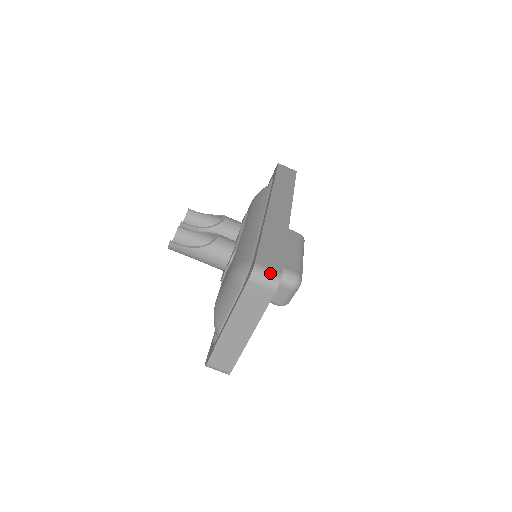
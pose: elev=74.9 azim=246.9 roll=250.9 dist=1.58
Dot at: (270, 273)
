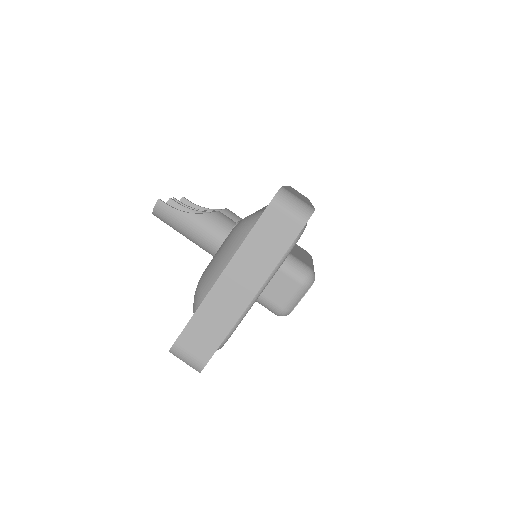
Dot at: (300, 201)
